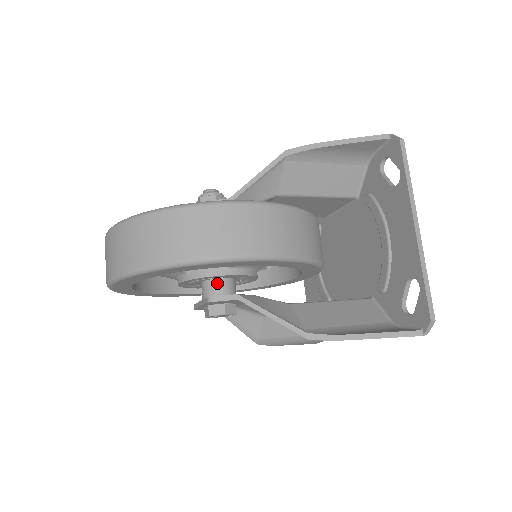
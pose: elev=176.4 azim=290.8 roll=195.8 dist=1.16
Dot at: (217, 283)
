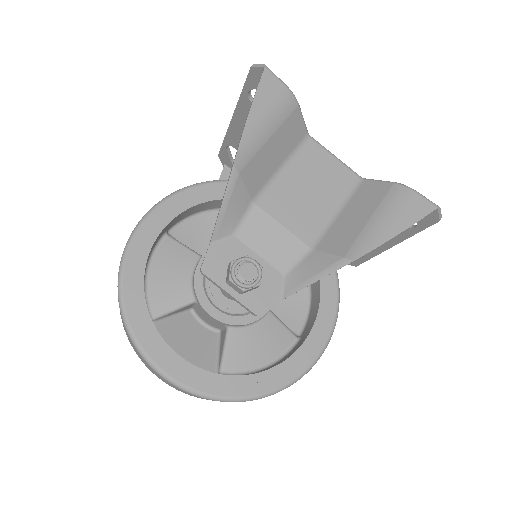
Dot at: occluded
